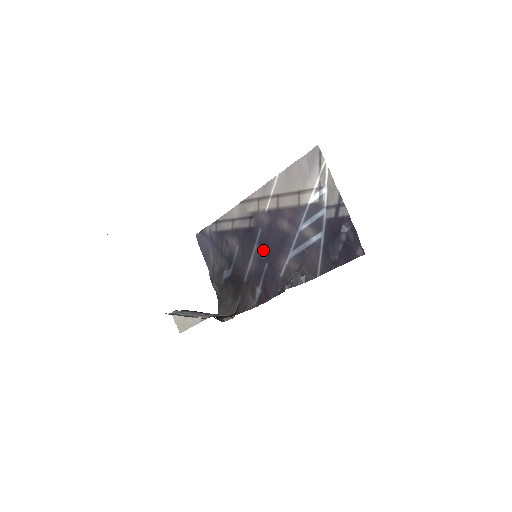
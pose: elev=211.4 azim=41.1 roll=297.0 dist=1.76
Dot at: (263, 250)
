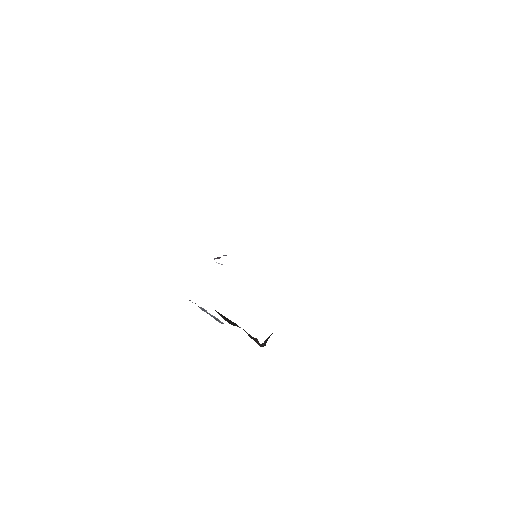
Dot at: occluded
